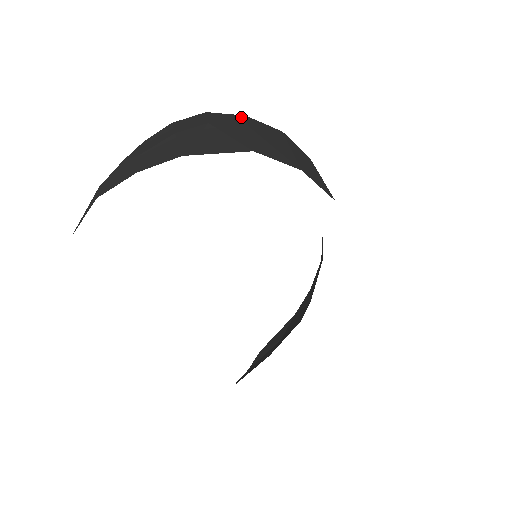
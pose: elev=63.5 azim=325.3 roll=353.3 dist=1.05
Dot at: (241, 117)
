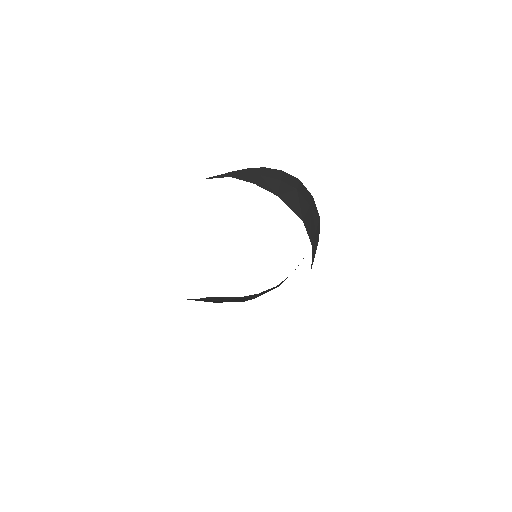
Dot at: (311, 196)
